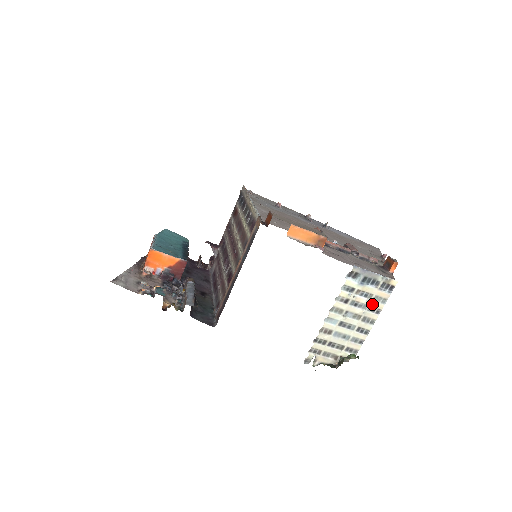
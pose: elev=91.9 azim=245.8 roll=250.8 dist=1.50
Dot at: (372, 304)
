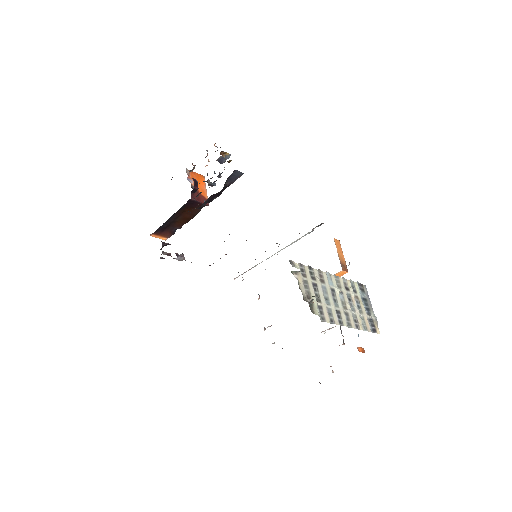
Dot at: (358, 316)
